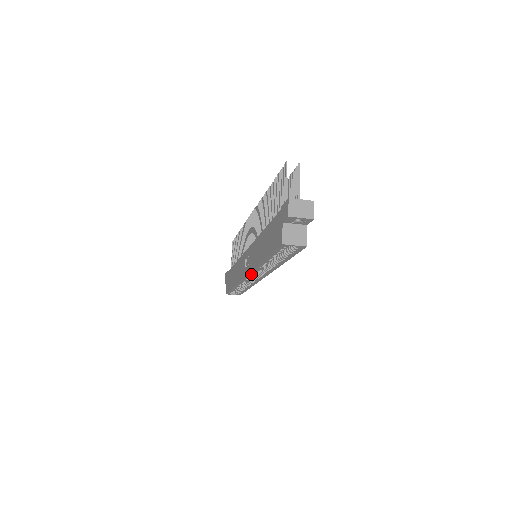
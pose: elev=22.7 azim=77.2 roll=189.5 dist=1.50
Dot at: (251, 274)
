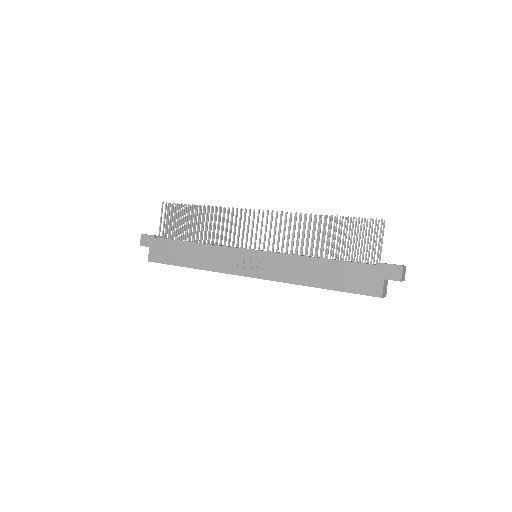
Dot at: (261, 278)
